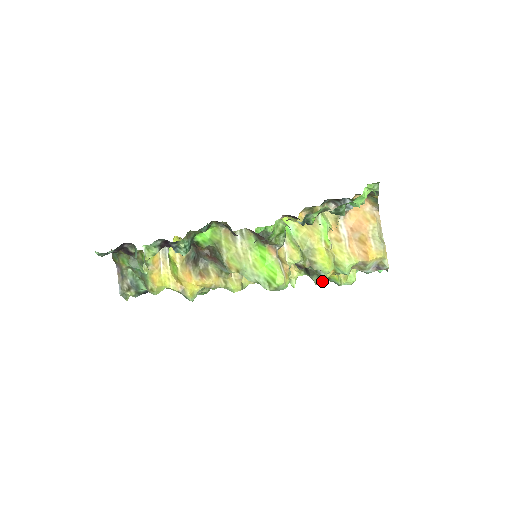
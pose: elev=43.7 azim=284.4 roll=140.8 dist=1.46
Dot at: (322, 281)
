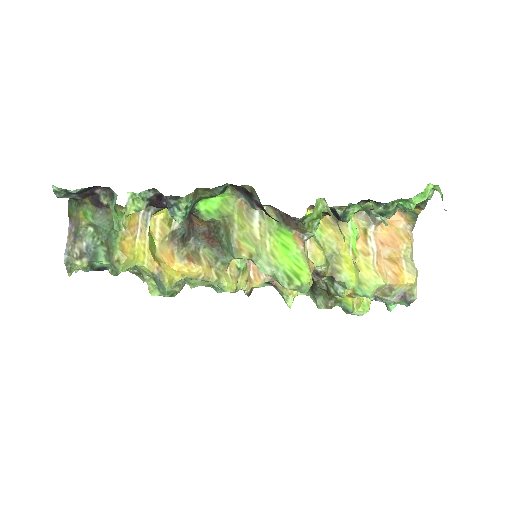
Dot at: (329, 304)
